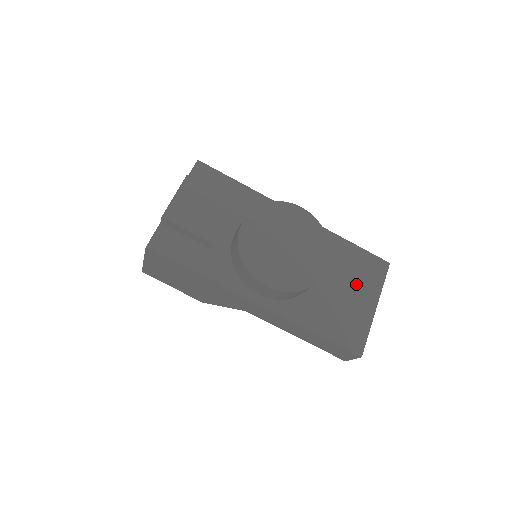
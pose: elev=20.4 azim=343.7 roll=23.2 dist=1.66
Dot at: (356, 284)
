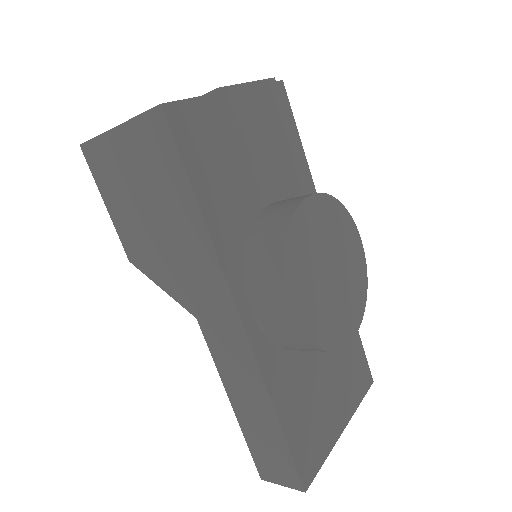
Dot at: (341, 383)
